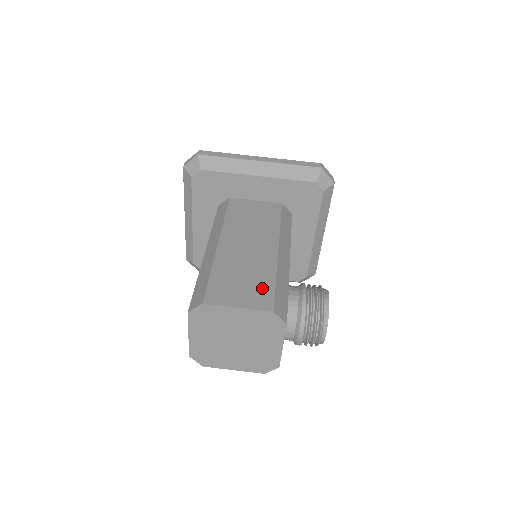
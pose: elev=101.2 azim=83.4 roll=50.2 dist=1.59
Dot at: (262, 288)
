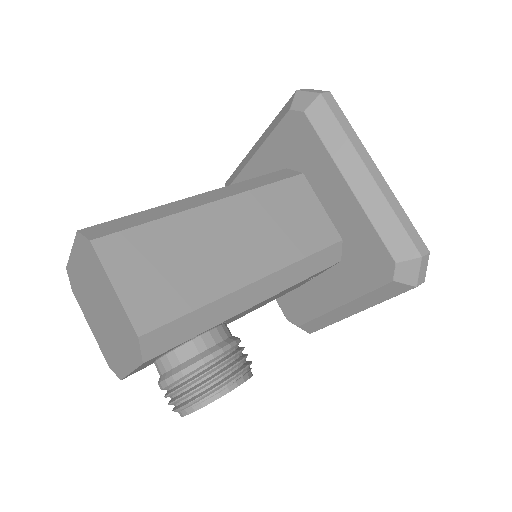
Dot at: (172, 299)
